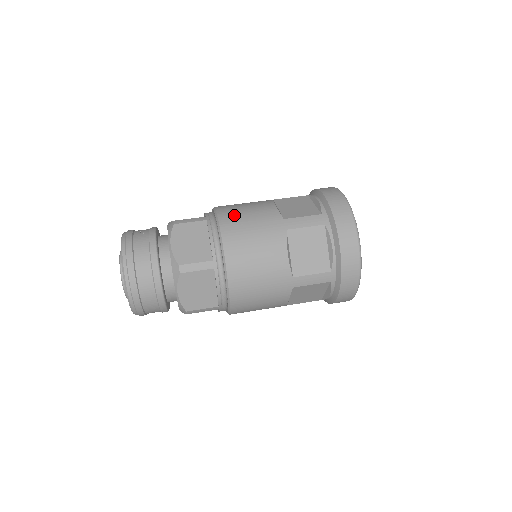
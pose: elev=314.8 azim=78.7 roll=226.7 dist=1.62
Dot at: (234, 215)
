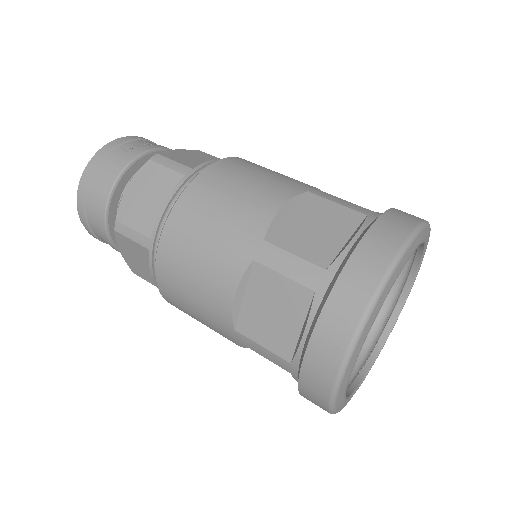
Dot at: (212, 190)
